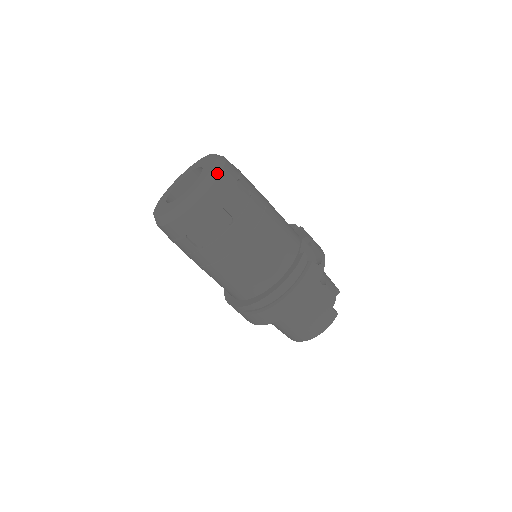
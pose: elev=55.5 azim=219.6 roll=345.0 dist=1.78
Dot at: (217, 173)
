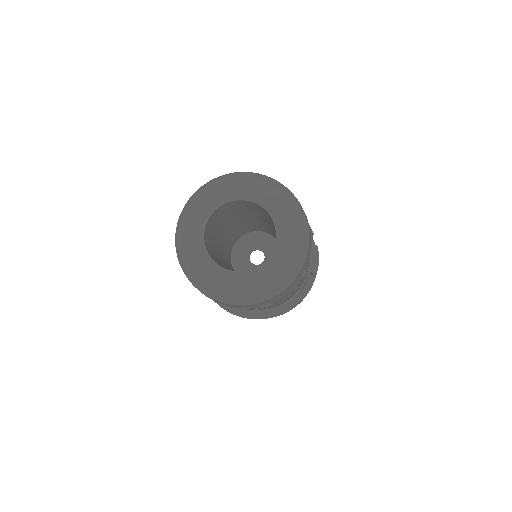
Dot at: (291, 280)
